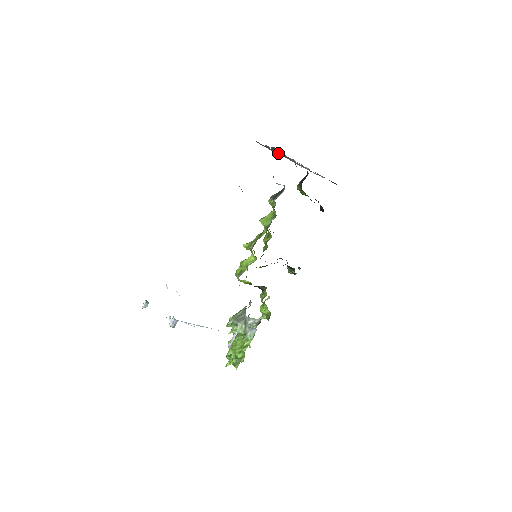
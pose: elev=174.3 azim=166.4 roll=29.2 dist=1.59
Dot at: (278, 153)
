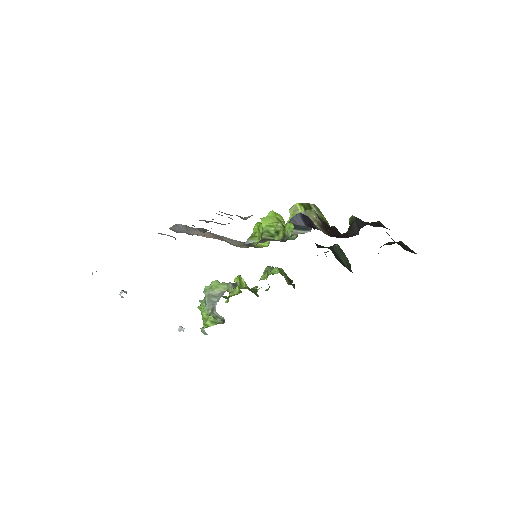
Dot at: occluded
